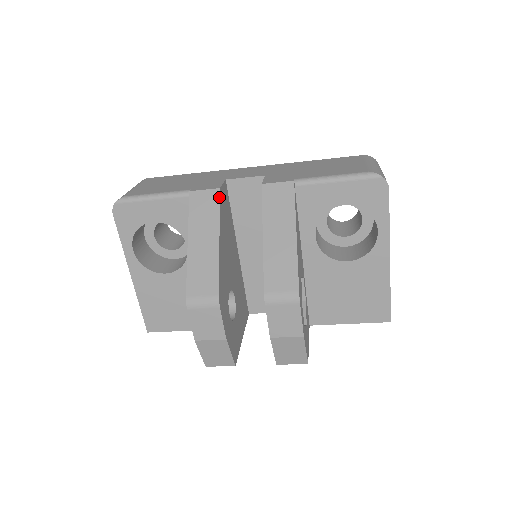
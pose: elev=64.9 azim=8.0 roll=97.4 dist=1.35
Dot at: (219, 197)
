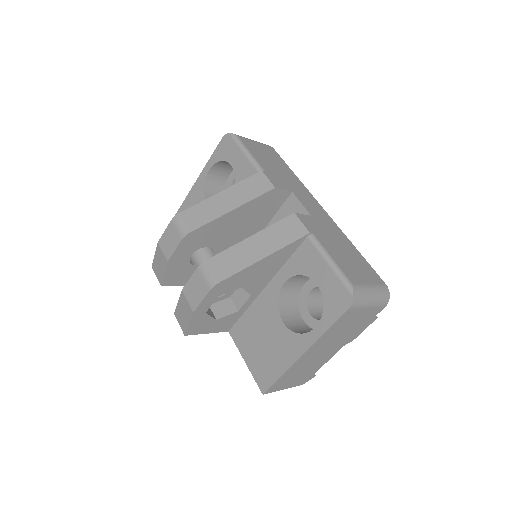
Dot at: (267, 191)
